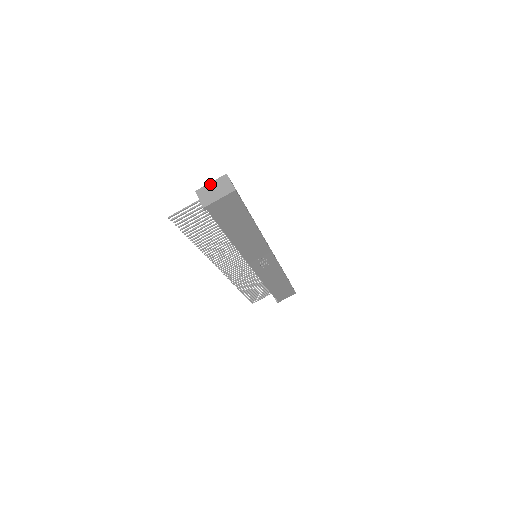
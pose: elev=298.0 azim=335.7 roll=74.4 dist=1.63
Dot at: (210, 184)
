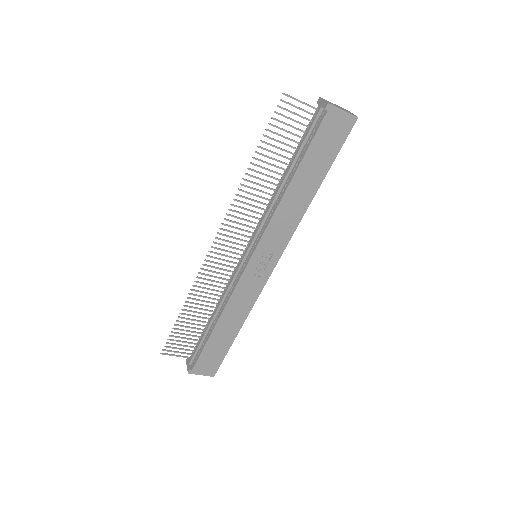
Dot at: (334, 104)
